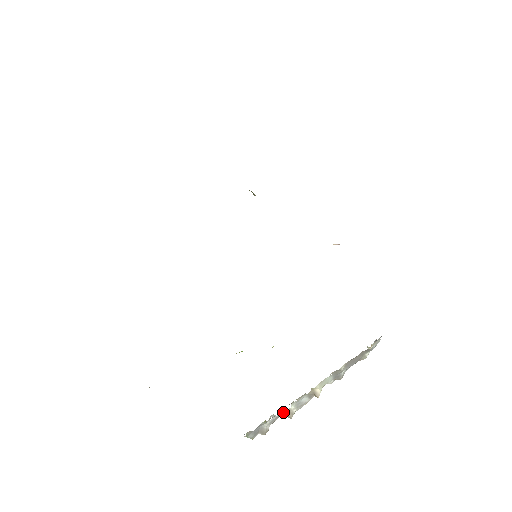
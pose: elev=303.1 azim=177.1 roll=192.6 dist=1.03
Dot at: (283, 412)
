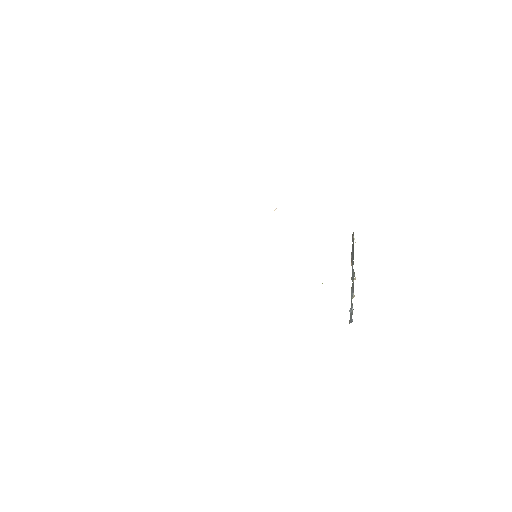
Dot at: occluded
